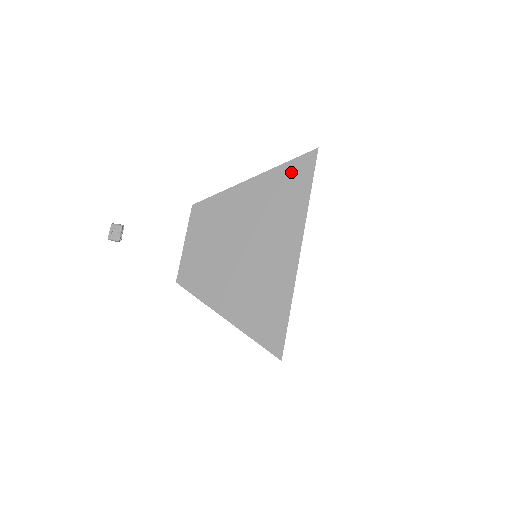
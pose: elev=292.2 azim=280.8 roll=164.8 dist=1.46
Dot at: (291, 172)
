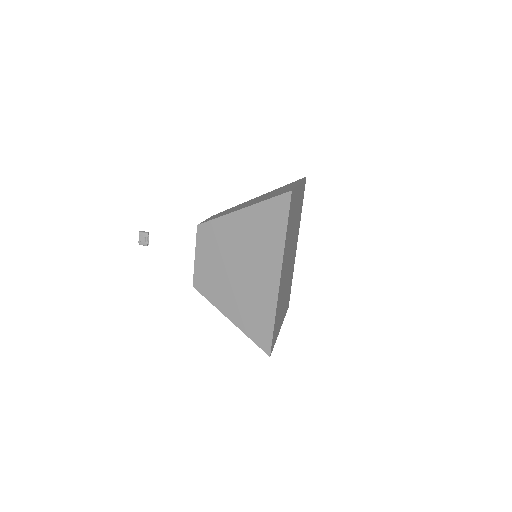
Dot at: (271, 210)
